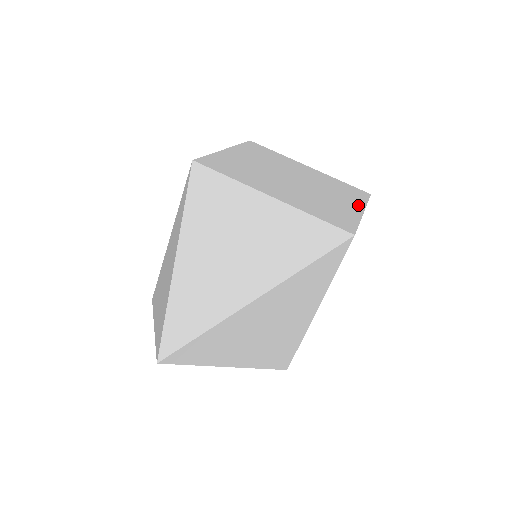
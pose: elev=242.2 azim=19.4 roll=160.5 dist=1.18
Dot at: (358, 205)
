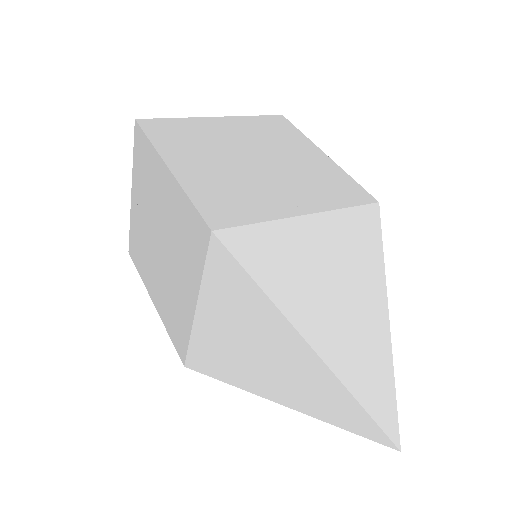
Dot at: (312, 148)
